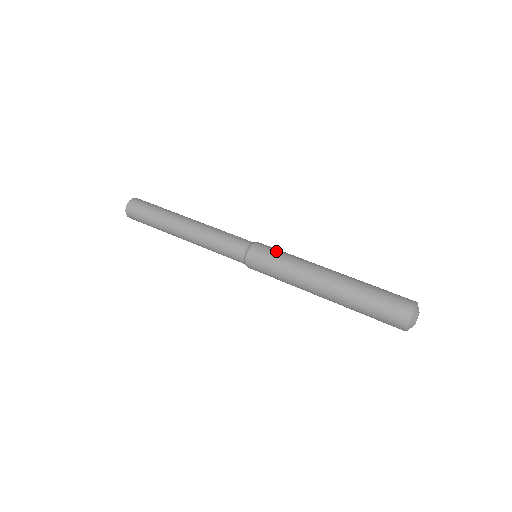
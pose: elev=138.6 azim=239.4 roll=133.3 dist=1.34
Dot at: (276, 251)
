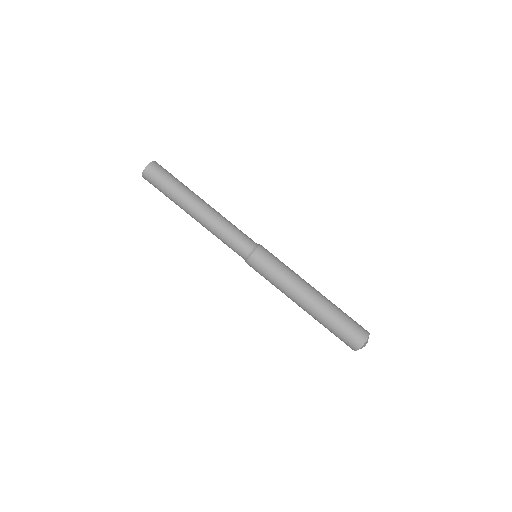
Dot at: (275, 261)
